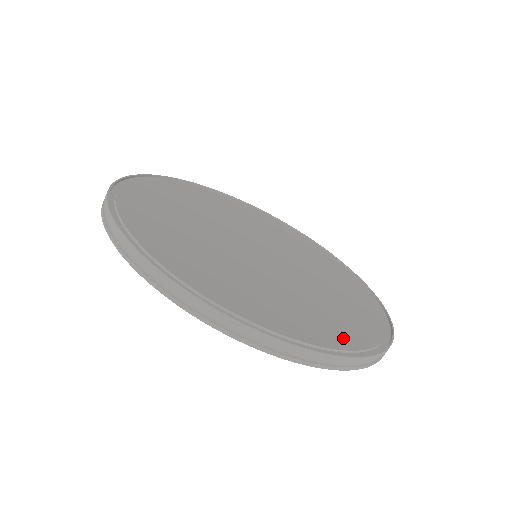
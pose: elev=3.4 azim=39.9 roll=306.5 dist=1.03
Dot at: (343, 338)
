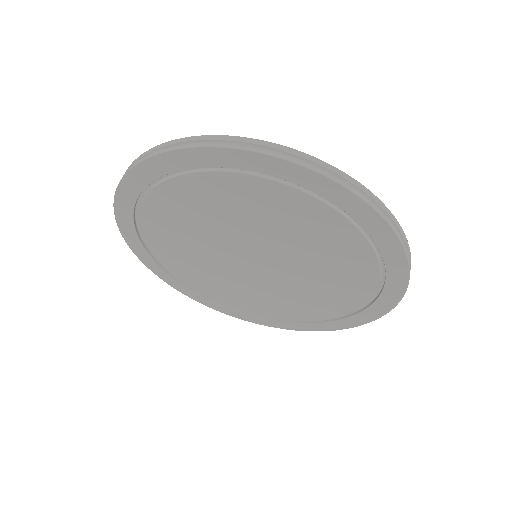
Dot at: occluded
